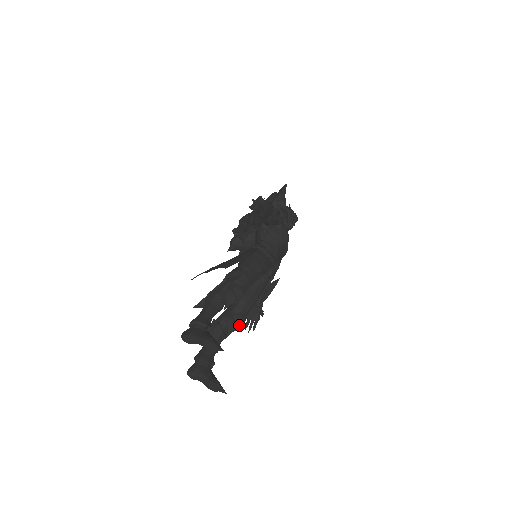
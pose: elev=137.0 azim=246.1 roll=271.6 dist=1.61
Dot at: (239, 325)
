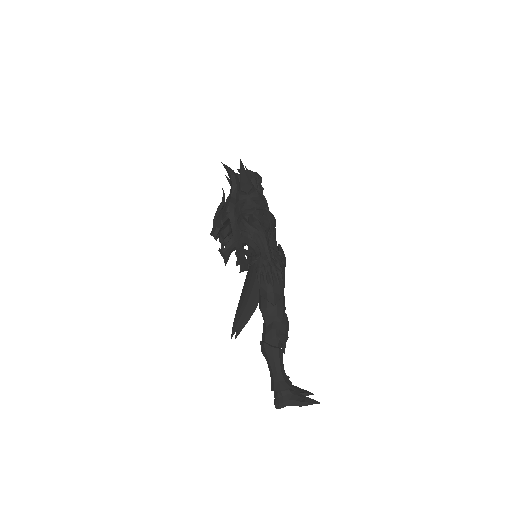
Dot at: occluded
